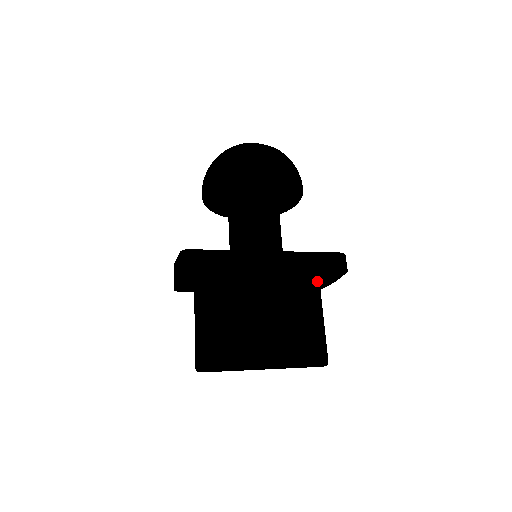
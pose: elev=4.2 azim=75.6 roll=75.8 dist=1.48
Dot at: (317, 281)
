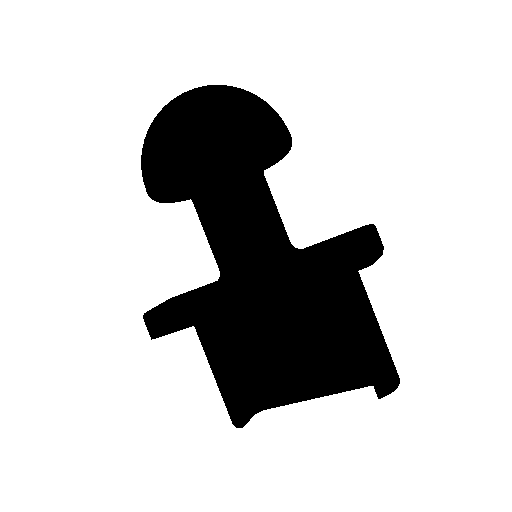
Dot at: (341, 277)
